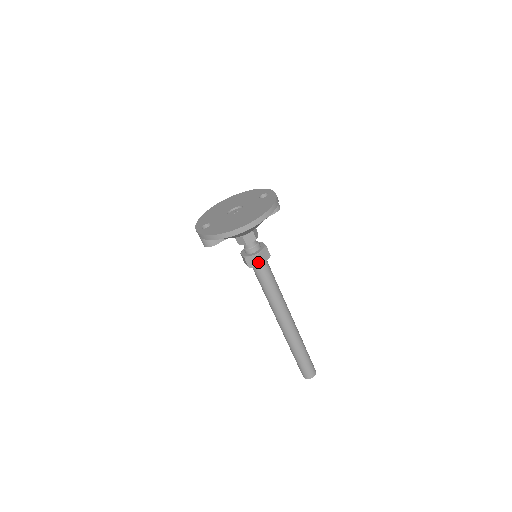
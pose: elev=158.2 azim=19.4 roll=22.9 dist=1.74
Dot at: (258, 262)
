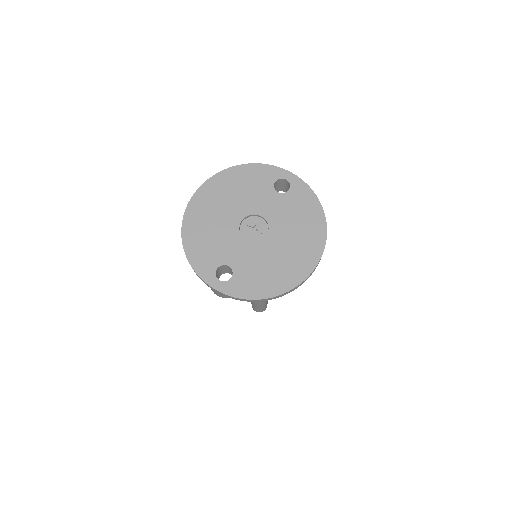
Dot at: occluded
